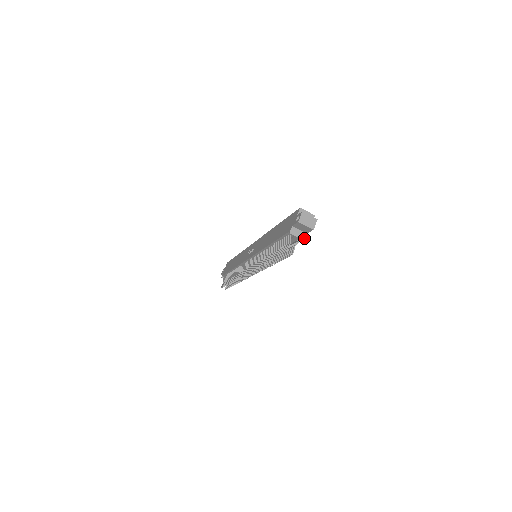
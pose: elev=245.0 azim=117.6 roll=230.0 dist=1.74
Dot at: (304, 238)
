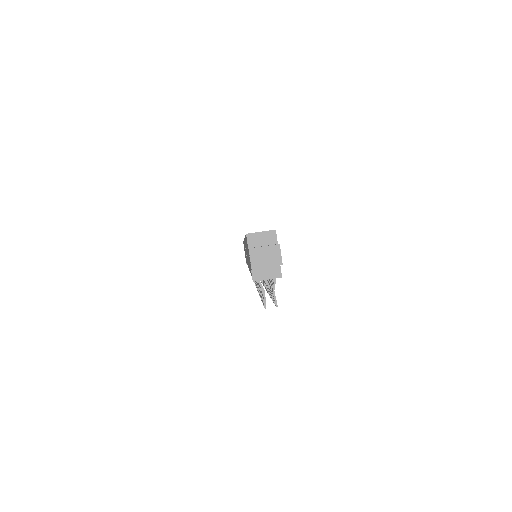
Dot at: (279, 274)
